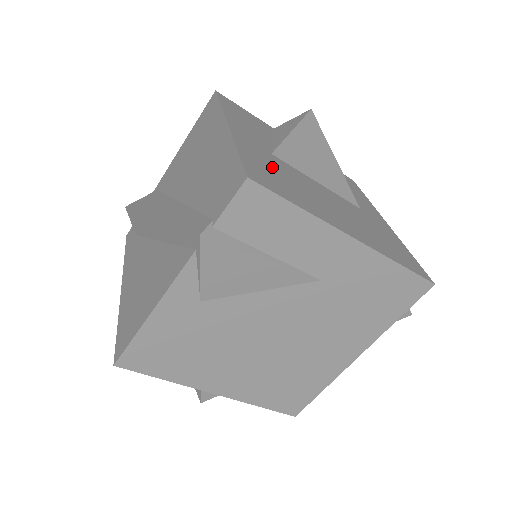
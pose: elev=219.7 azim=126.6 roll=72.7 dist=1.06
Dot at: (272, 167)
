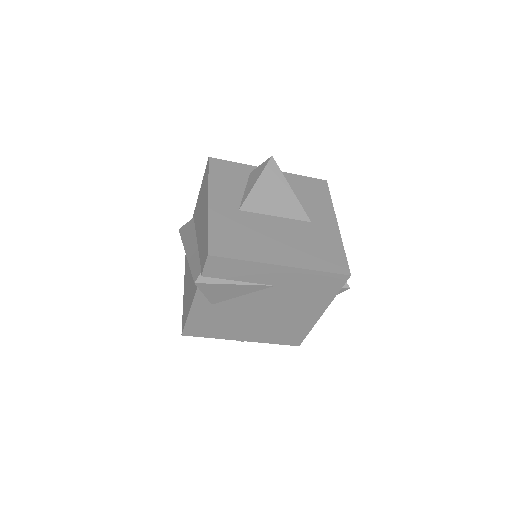
Dot at: (233, 228)
